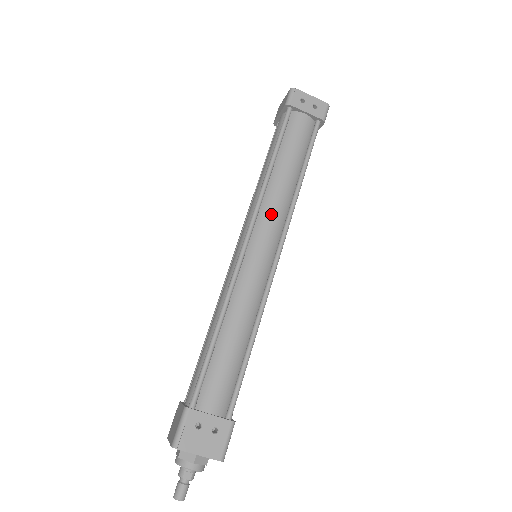
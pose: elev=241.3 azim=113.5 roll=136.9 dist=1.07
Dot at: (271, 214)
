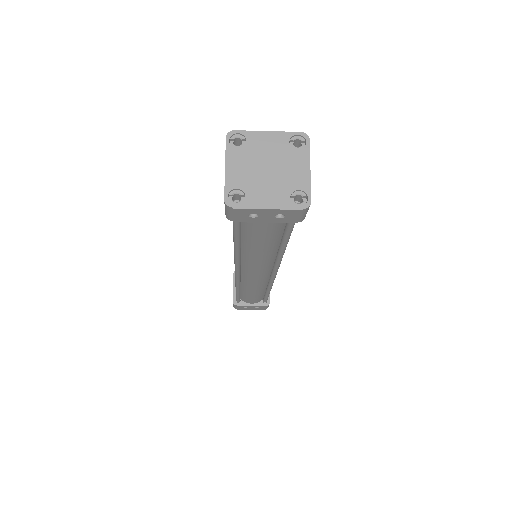
Dot at: (254, 267)
